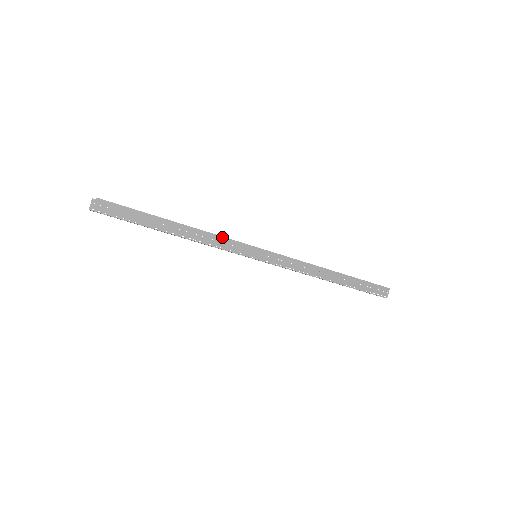
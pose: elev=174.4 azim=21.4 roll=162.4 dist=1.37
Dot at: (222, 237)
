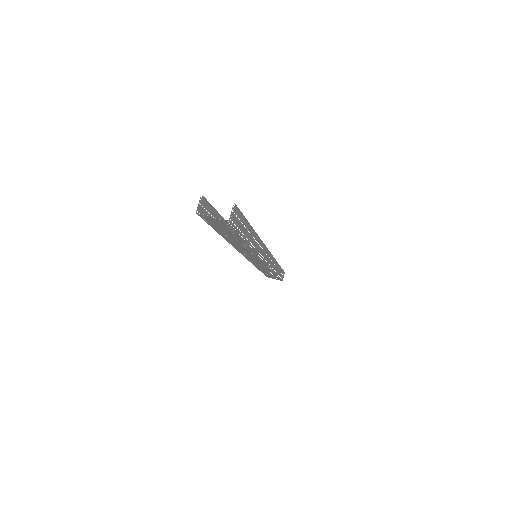
Dot at: (262, 242)
